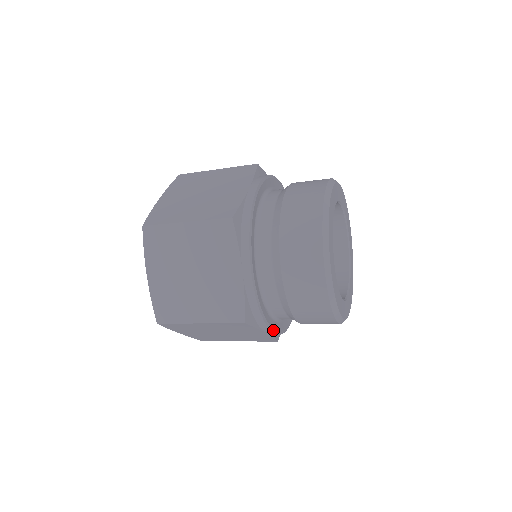
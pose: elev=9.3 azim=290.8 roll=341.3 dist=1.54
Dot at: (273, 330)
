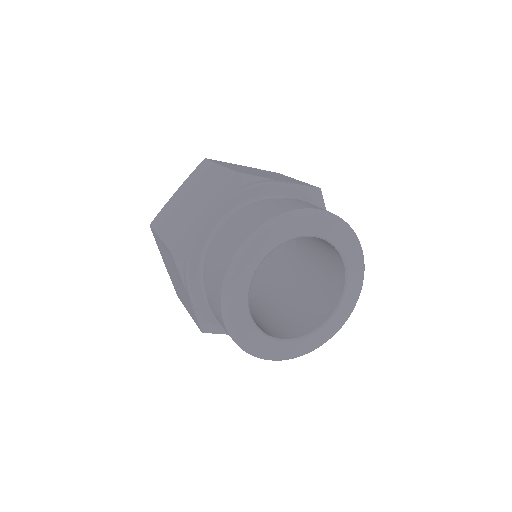
Dot at: occluded
